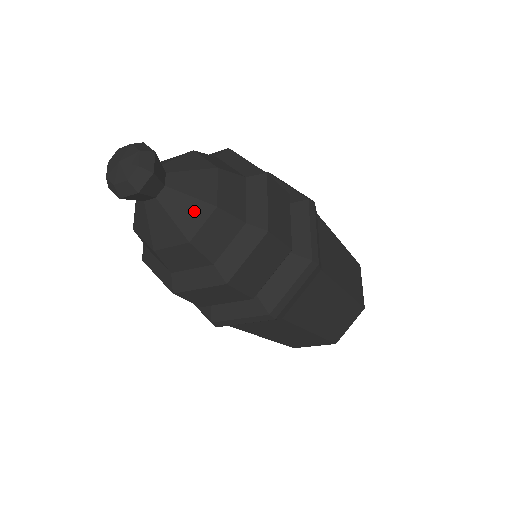
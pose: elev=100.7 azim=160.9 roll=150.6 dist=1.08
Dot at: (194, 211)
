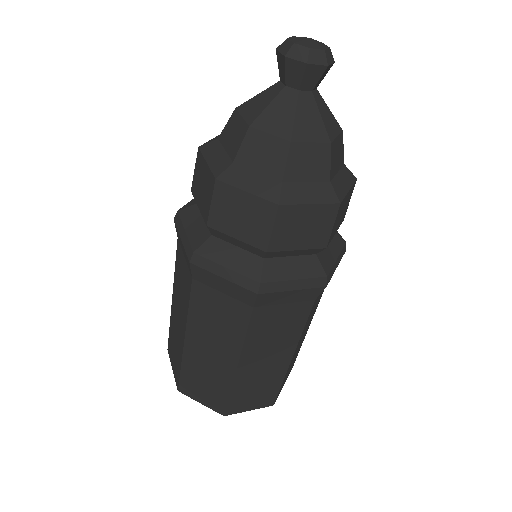
Dot at: (314, 127)
